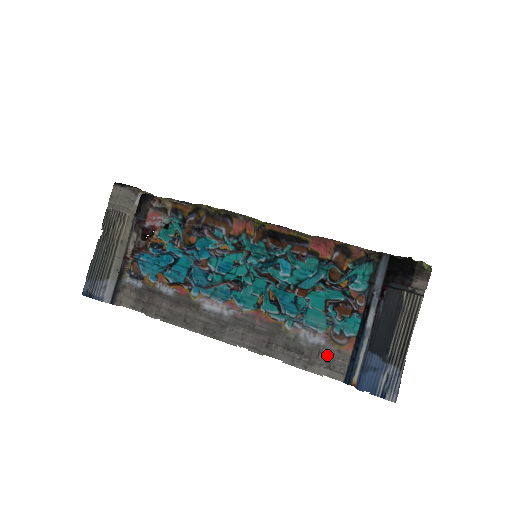
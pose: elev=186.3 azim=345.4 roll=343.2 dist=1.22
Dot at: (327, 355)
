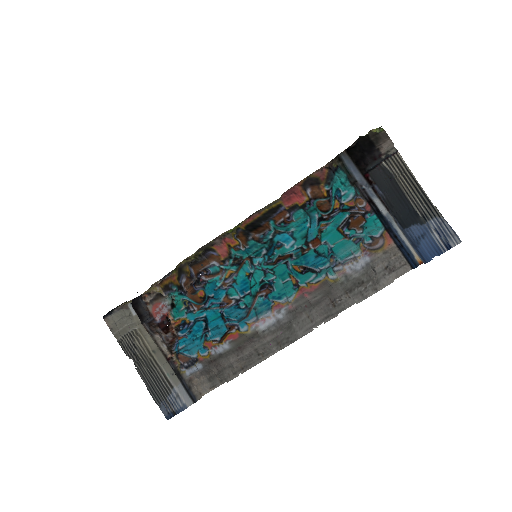
Dot at: (380, 264)
